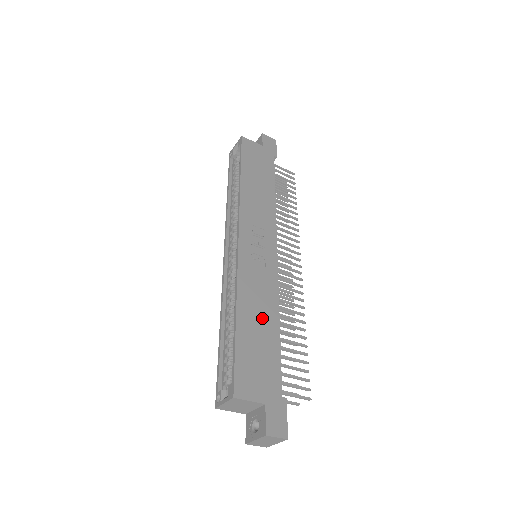
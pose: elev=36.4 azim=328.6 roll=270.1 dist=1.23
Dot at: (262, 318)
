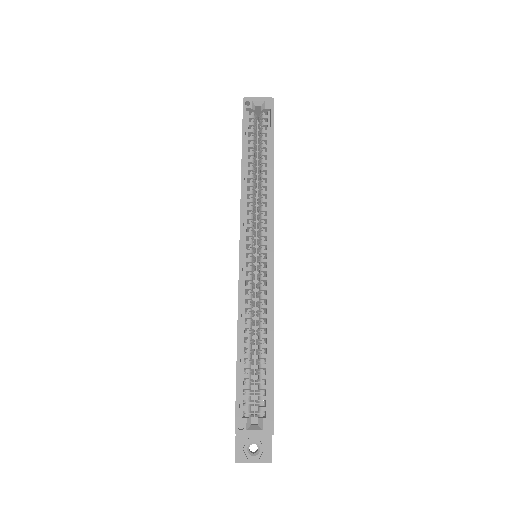
Dot at: occluded
